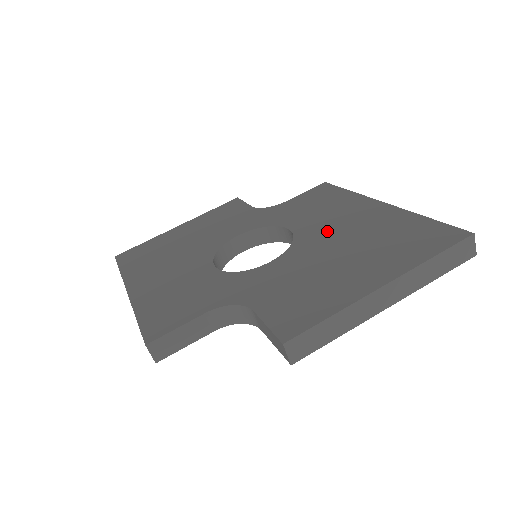
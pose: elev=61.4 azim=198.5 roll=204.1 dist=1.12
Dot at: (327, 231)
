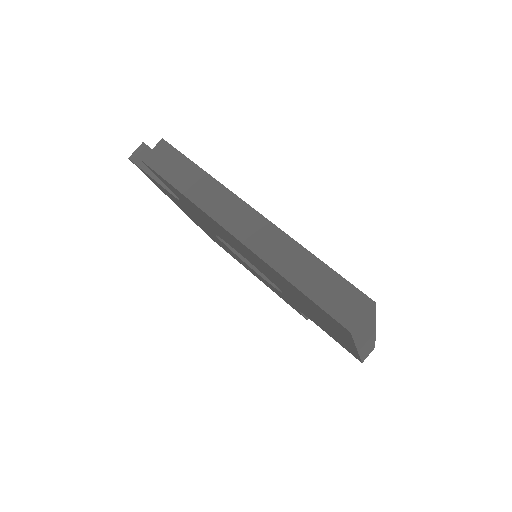
Dot at: occluded
